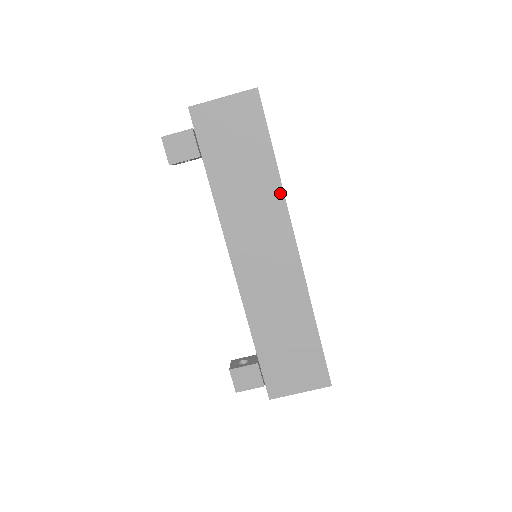
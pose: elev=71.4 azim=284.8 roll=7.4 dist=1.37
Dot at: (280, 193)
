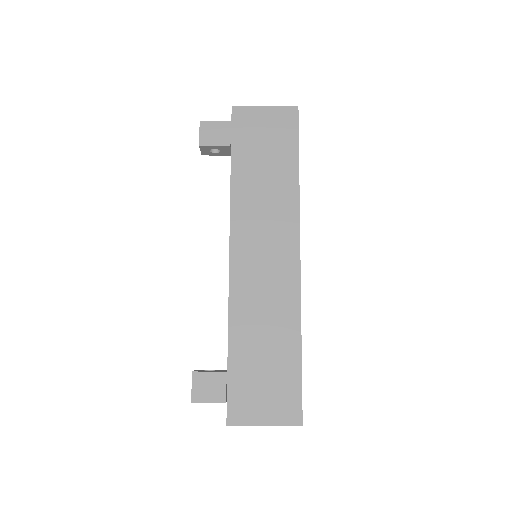
Dot at: (296, 200)
